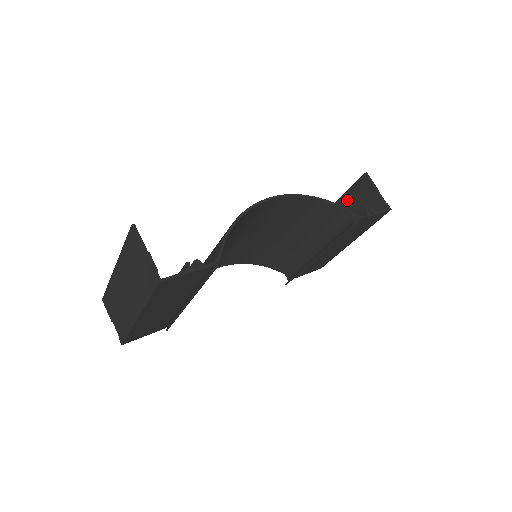
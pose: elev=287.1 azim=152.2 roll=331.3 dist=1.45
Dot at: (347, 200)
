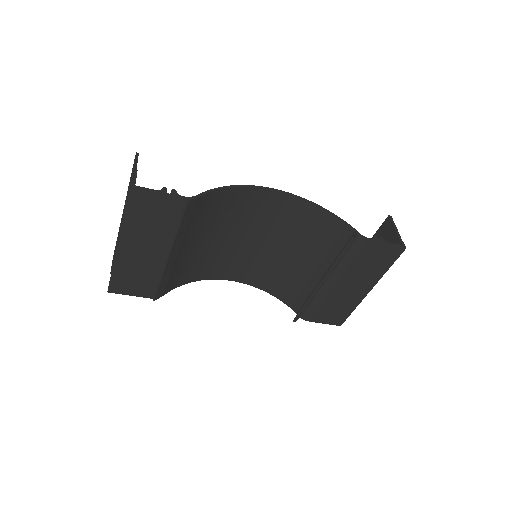
Dot at: occluded
